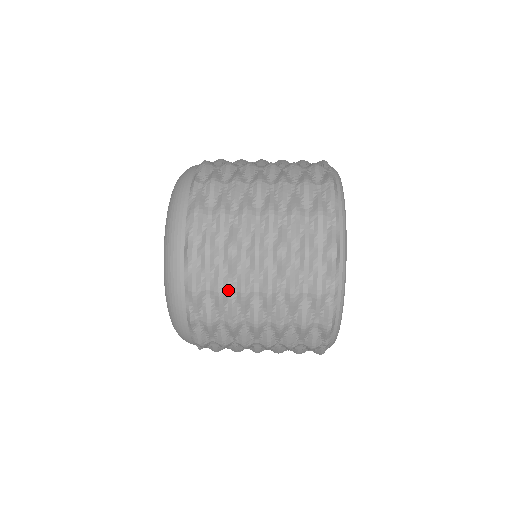
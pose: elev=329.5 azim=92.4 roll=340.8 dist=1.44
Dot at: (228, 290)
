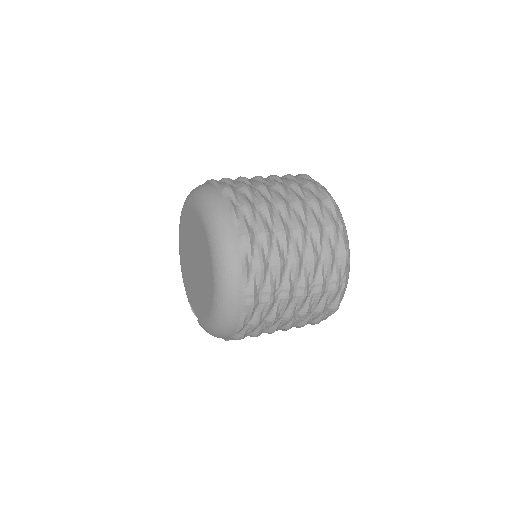
Dot at: (251, 187)
